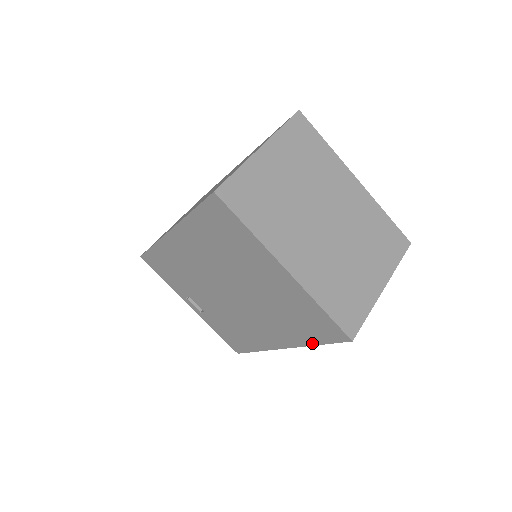
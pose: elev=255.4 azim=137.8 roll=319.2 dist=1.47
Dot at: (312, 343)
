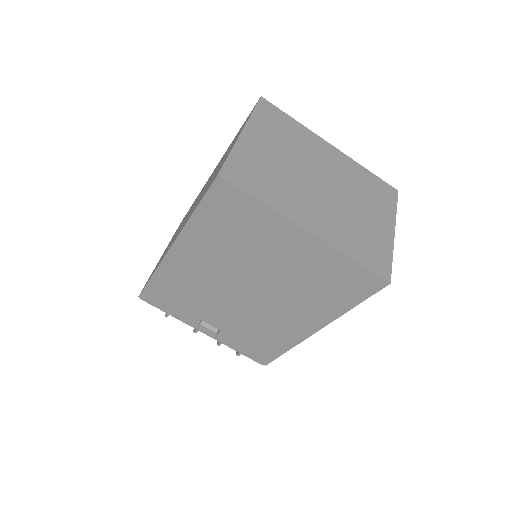
Dot at: (347, 308)
